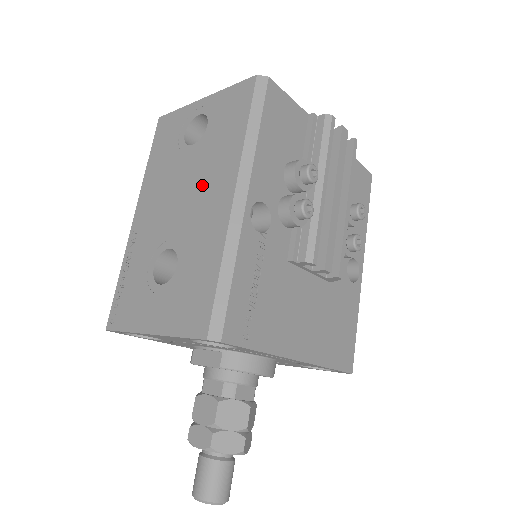
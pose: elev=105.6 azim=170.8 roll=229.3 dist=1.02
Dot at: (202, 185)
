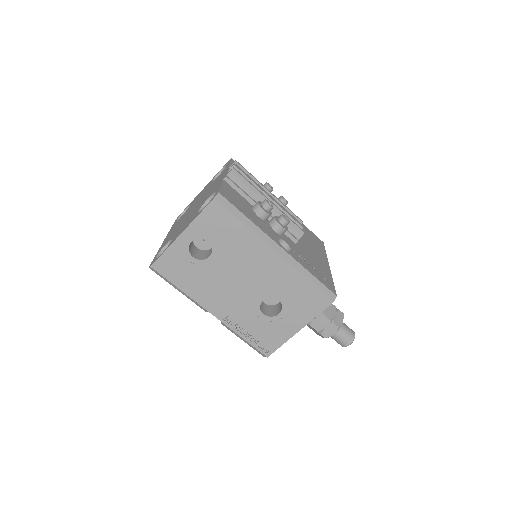
Dot at: (247, 265)
